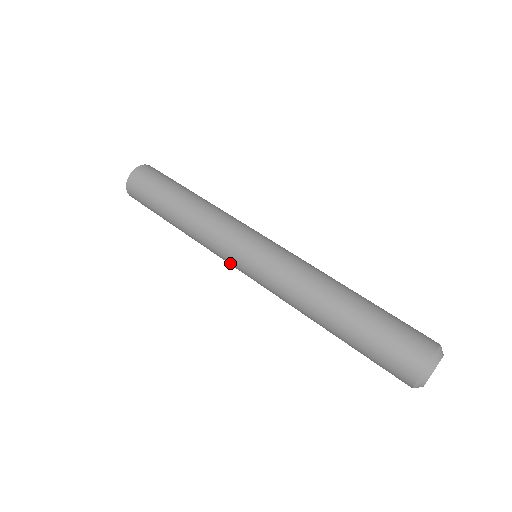
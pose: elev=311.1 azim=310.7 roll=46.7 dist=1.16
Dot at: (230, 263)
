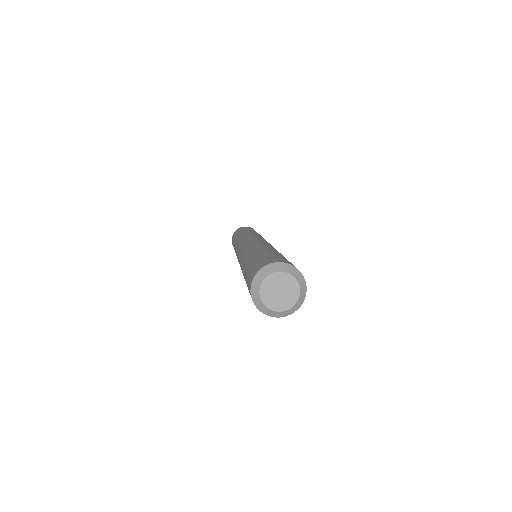
Dot at: (237, 258)
